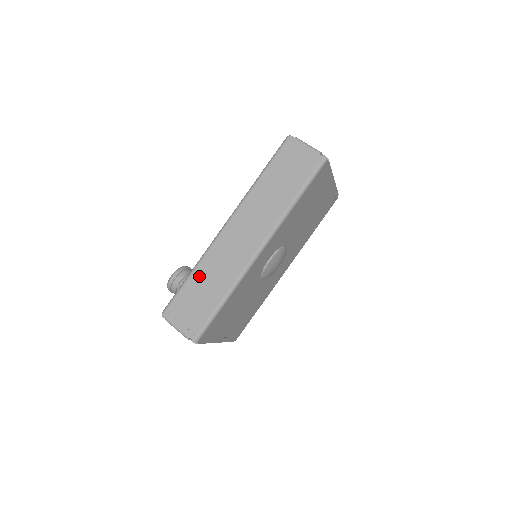
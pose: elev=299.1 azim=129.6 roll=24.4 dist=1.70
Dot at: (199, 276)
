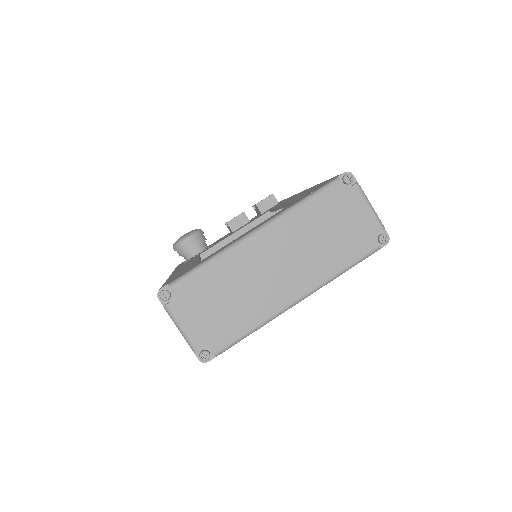
Dot at: occluded
